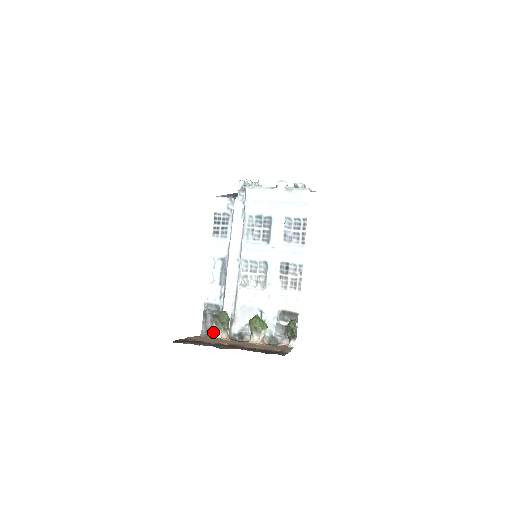
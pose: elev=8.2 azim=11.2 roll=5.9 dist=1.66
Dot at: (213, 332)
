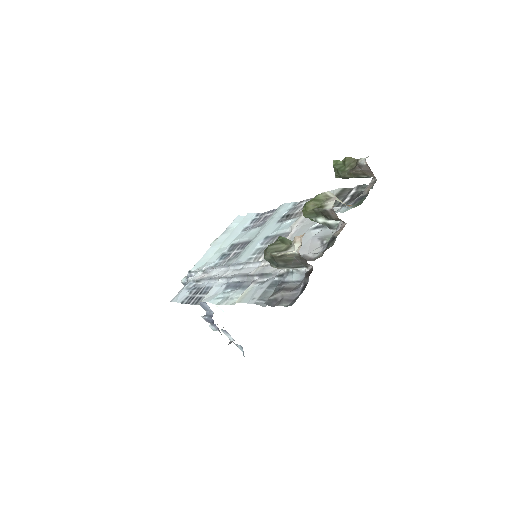
Dot at: (302, 287)
